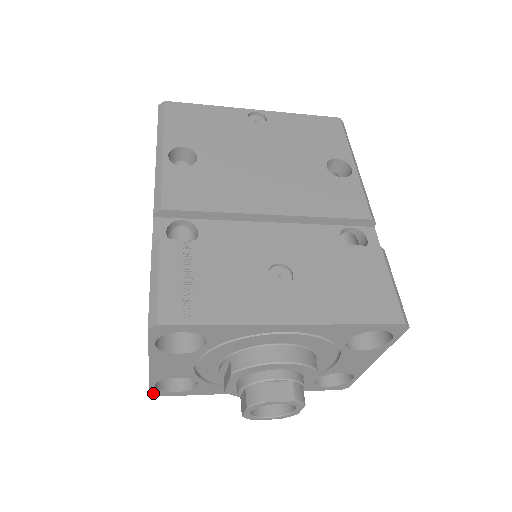
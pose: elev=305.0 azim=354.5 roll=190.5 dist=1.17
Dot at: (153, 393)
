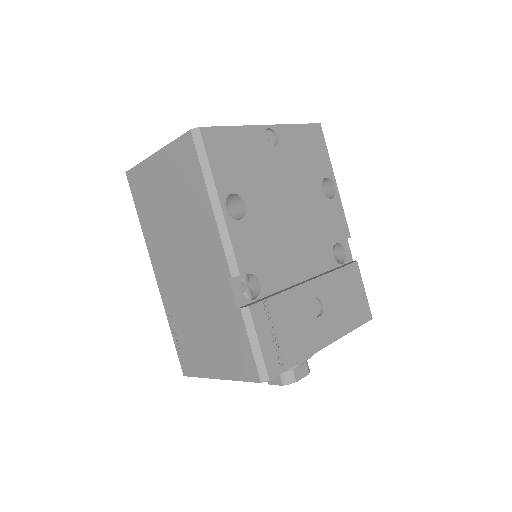
Dot at: (187, 375)
